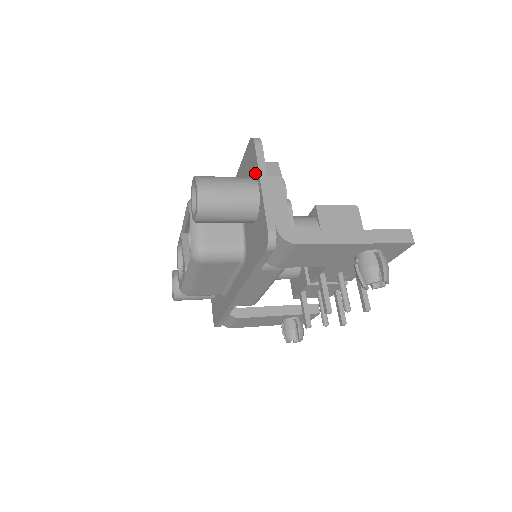
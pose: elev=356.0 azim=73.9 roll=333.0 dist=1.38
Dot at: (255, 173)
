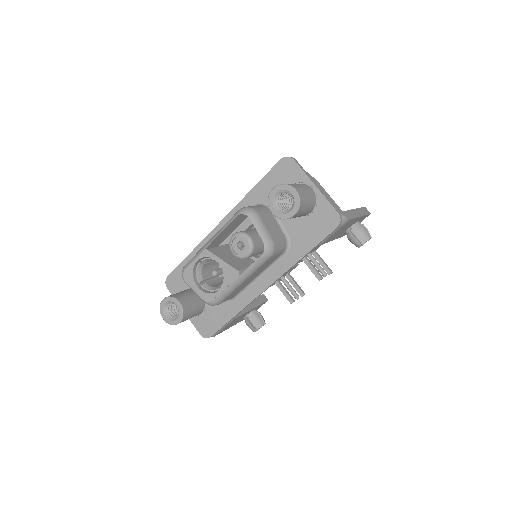
Dot at: (301, 180)
